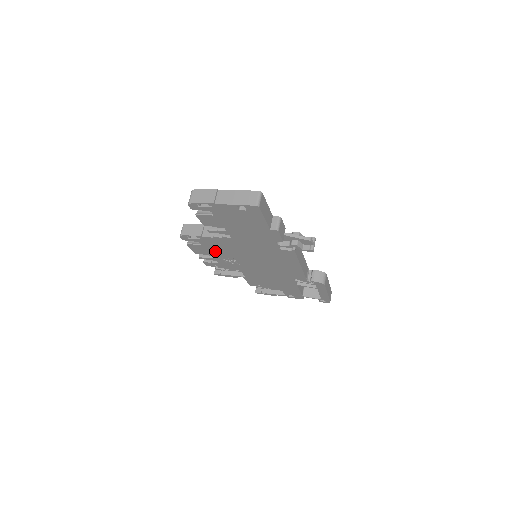
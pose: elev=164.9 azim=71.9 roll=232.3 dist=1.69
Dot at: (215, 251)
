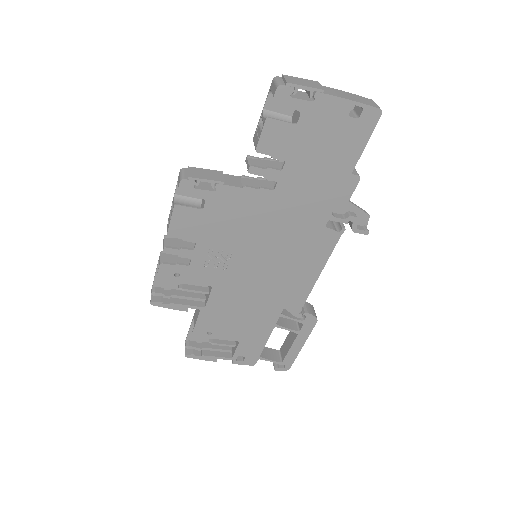
Dot at: (212, 229)
